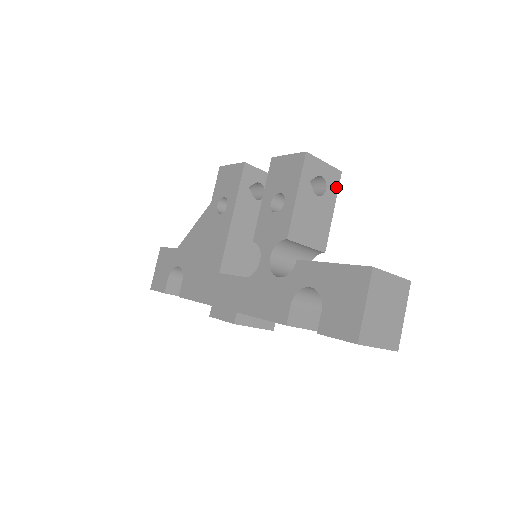
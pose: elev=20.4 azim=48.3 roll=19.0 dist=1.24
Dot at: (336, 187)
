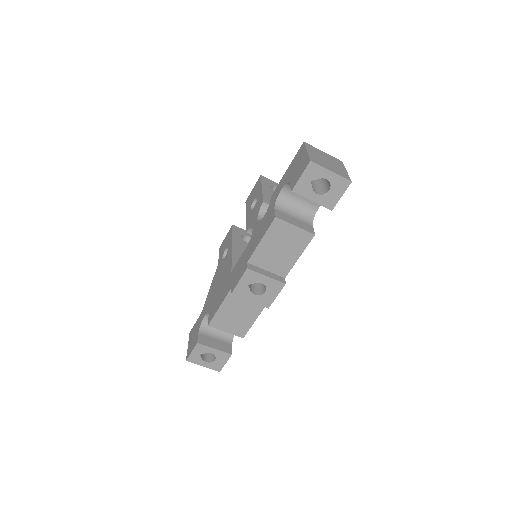
Dot at: occluded
